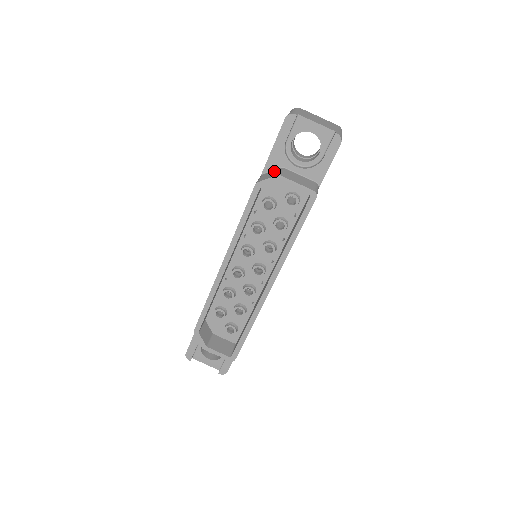
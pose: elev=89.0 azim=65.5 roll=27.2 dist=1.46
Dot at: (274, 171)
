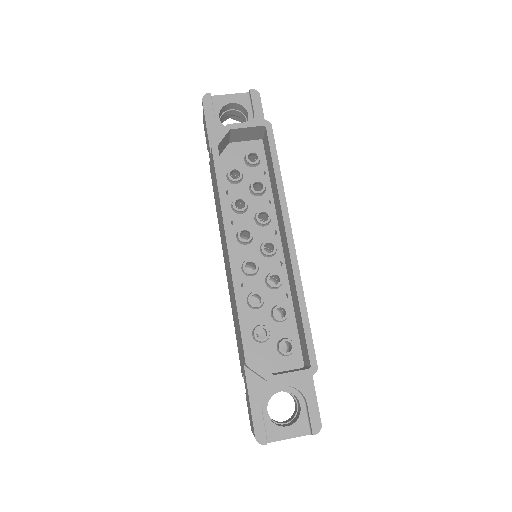
Dot at: occluded
